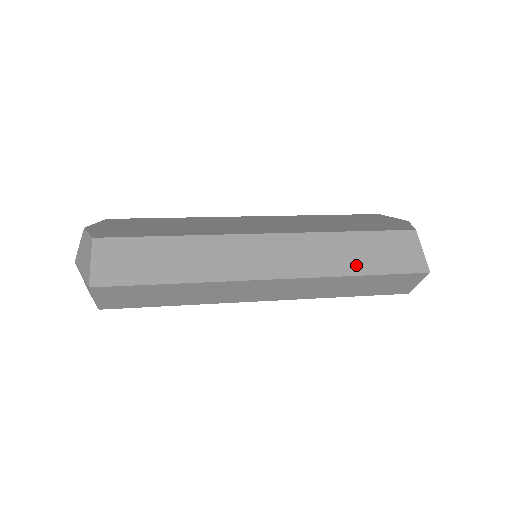
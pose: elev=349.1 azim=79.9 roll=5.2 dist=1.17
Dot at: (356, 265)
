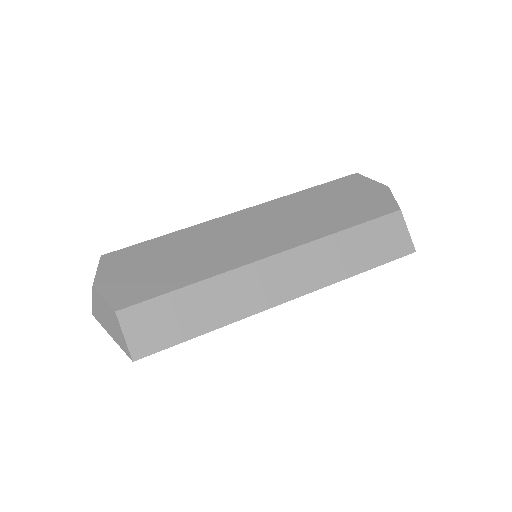
Dot at: (355, 264)
